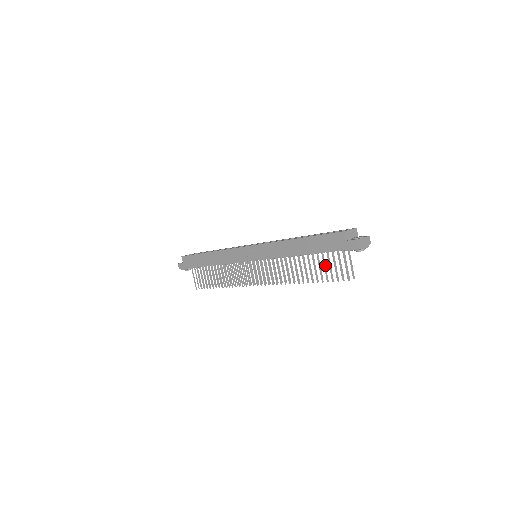
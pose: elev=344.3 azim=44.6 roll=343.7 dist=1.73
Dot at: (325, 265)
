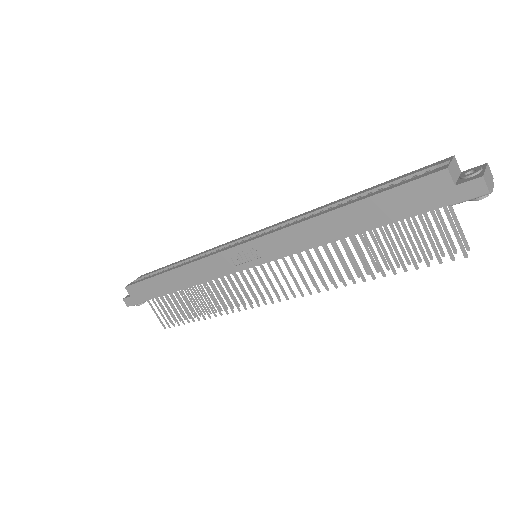
Dot at: (406, 241)
